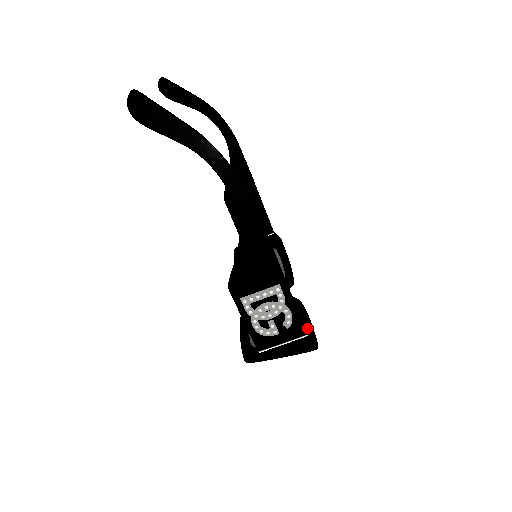
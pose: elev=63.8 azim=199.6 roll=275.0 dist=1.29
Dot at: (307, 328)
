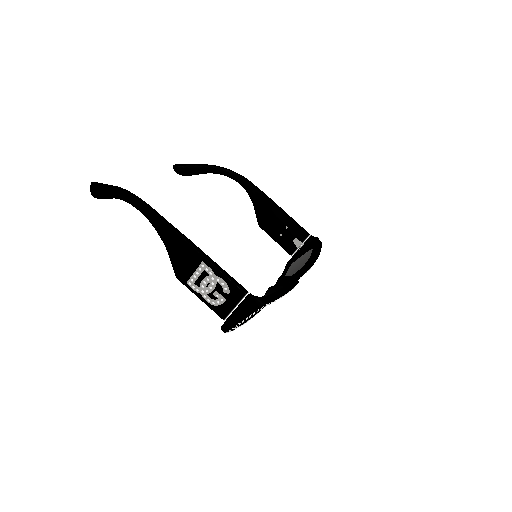
Dot at: occluded
